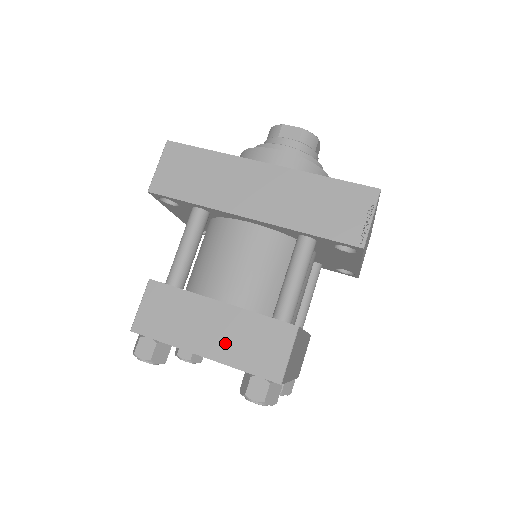
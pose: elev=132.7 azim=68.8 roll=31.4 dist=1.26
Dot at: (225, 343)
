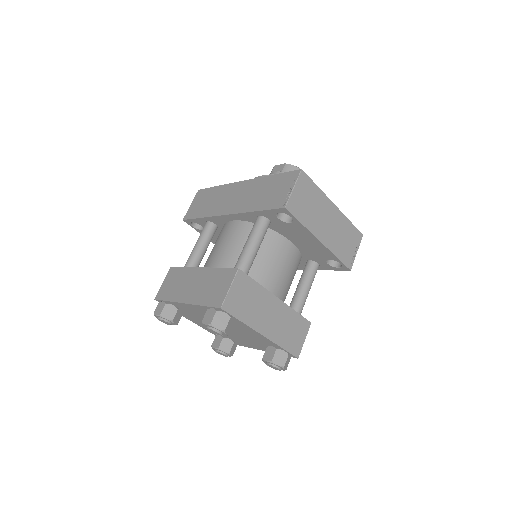
Dot at: (197, 291)
